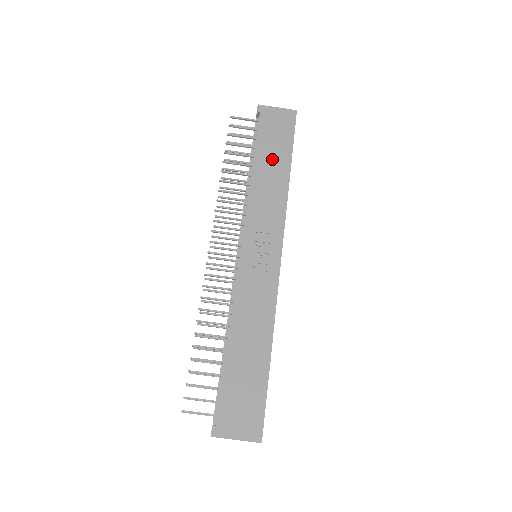
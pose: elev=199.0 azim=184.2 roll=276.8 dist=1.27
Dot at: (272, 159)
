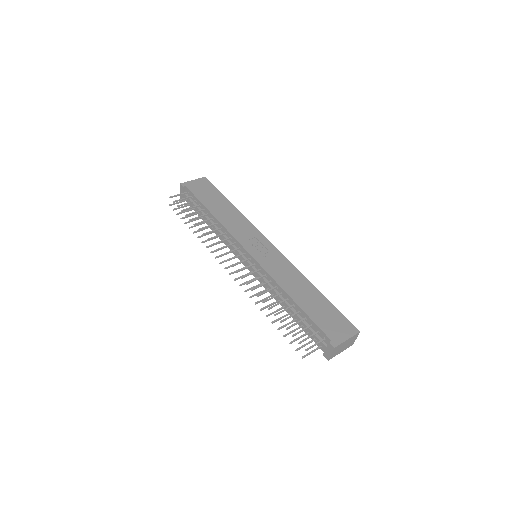
Dot at: (217, 204)
